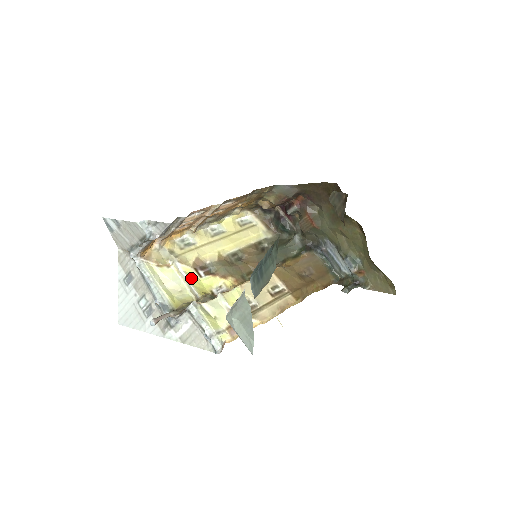
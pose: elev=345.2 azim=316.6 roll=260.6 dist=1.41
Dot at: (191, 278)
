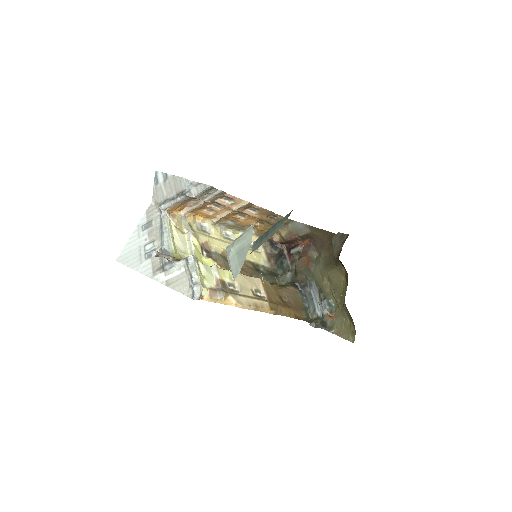
Dot at: (196, 249)
